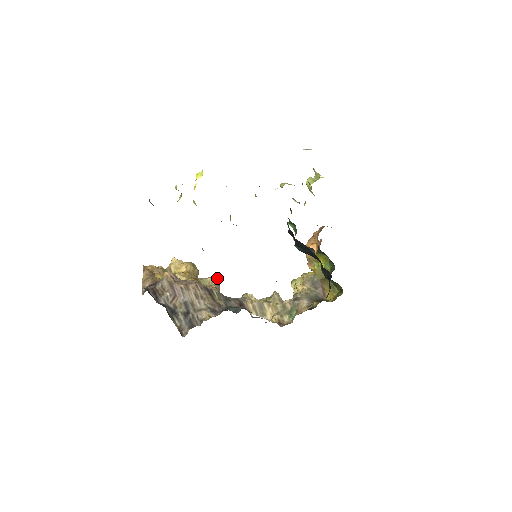
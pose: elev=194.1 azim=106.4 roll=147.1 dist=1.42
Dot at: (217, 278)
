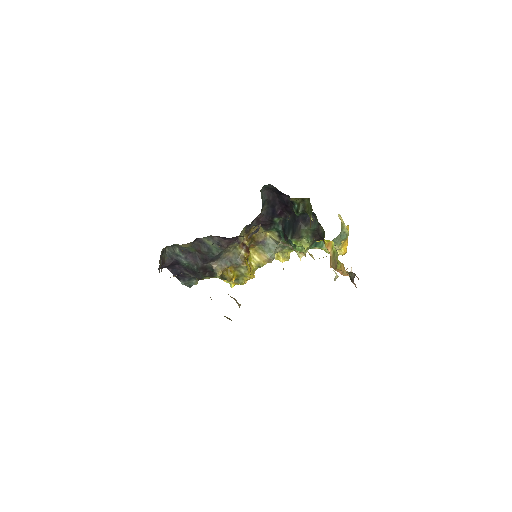
Dot at: (239, 304)
